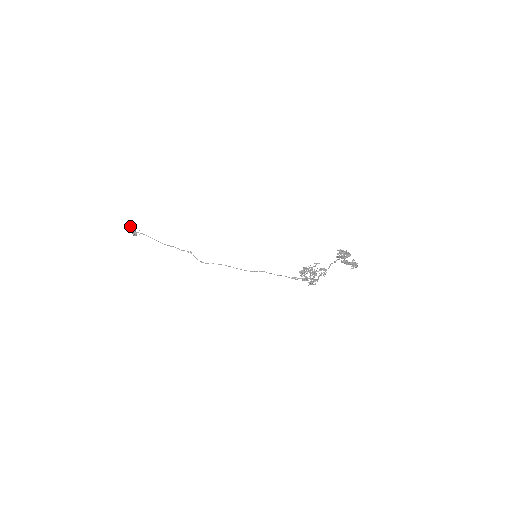
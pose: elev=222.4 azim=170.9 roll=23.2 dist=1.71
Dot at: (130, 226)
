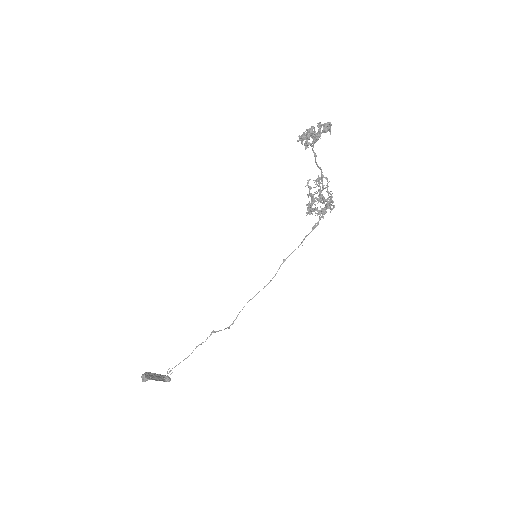
Dot at: (143, 377)
